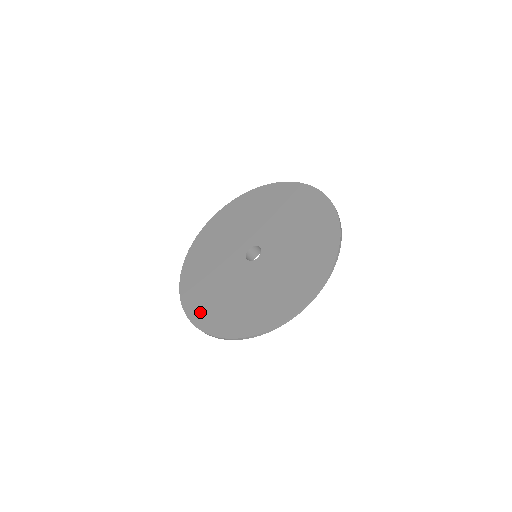
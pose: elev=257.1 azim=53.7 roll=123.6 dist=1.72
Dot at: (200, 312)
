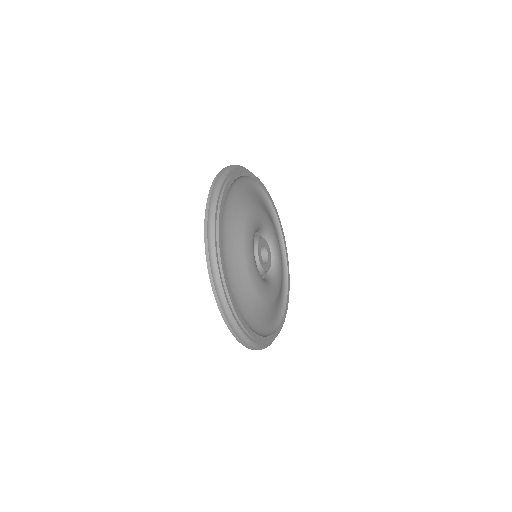
Dot at: occluded
